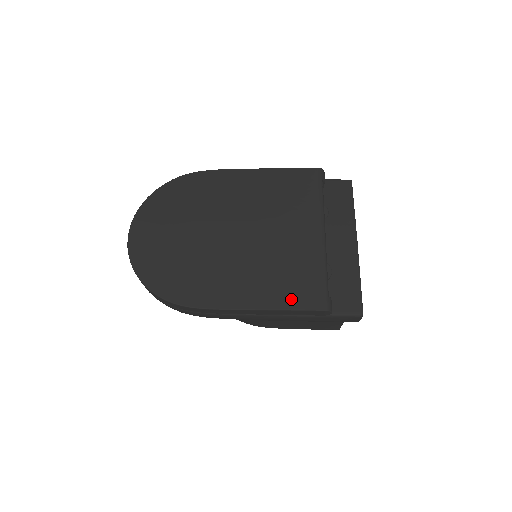
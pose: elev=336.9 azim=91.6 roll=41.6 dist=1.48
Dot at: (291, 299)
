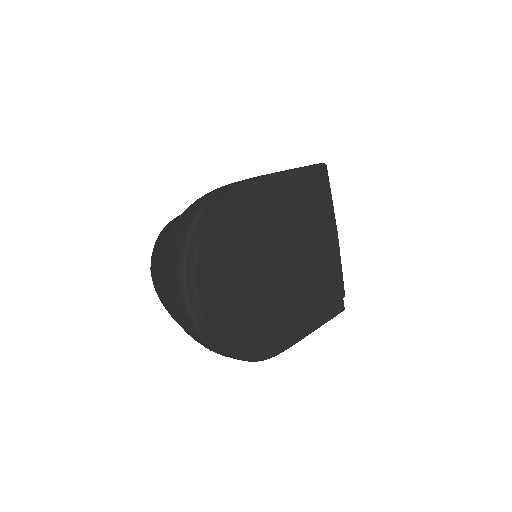
Dot at: (328, 311)
